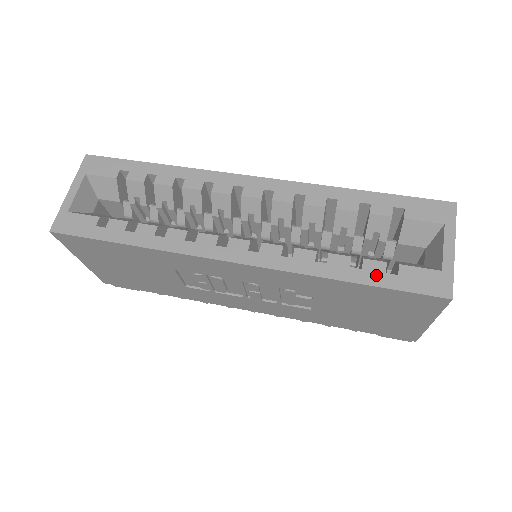
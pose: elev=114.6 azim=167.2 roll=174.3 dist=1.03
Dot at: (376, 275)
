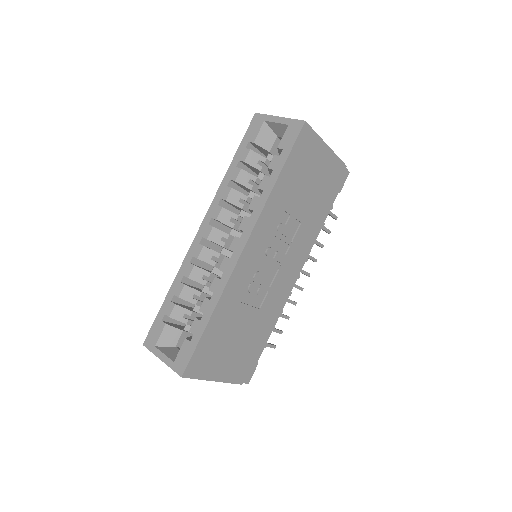
Dot at: (279, 162)
